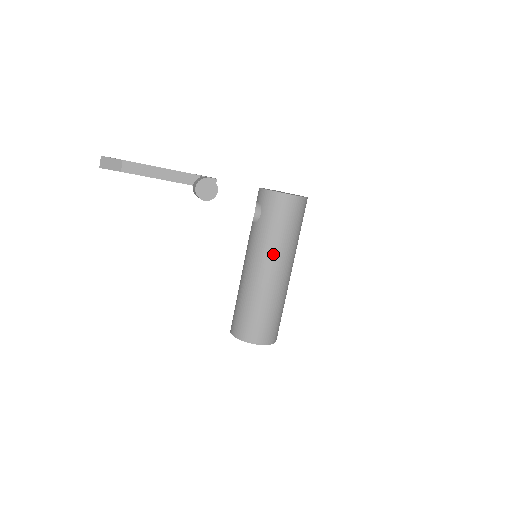
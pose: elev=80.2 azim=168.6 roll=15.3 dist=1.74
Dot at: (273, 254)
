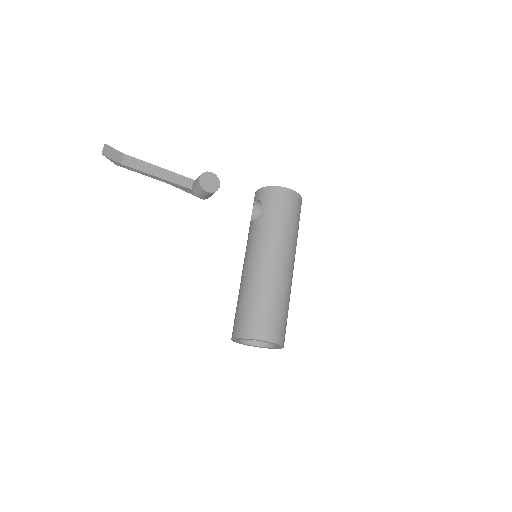
Dot at: (278, 243)
